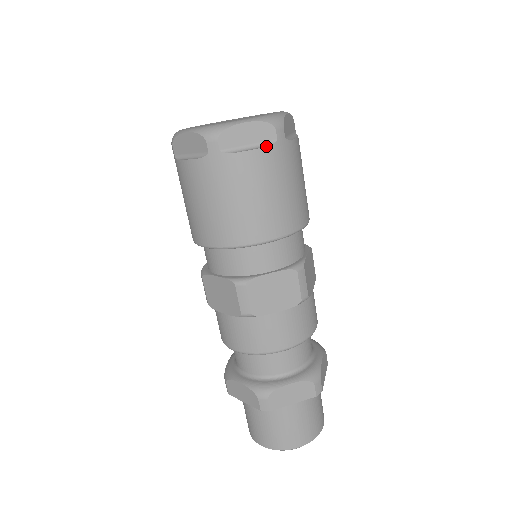
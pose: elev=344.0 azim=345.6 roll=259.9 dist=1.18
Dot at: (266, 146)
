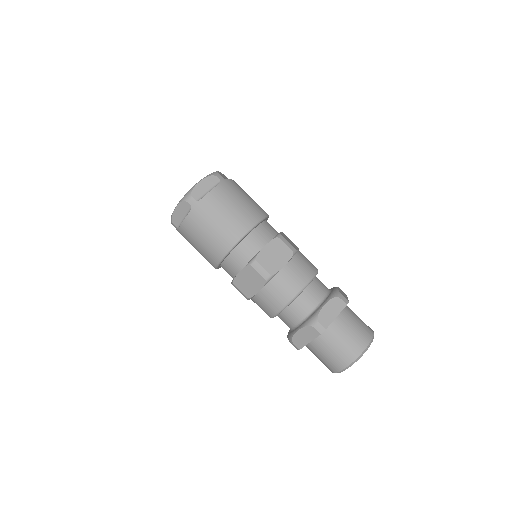
Dot at: (188, 214)
